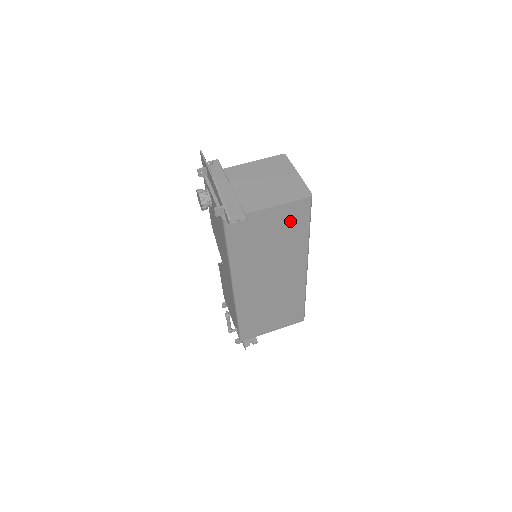
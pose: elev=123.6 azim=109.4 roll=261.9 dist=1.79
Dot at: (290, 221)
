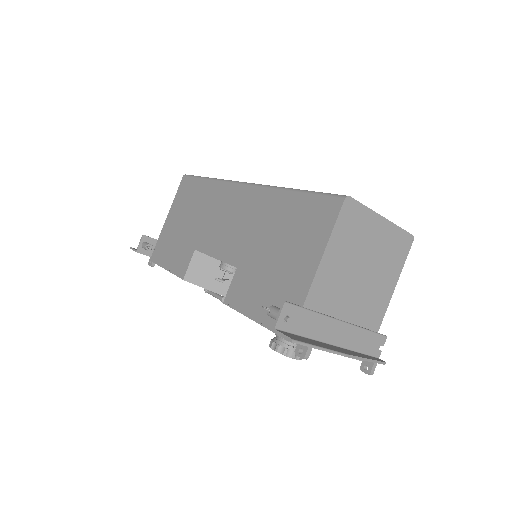
Dot at: occluded
